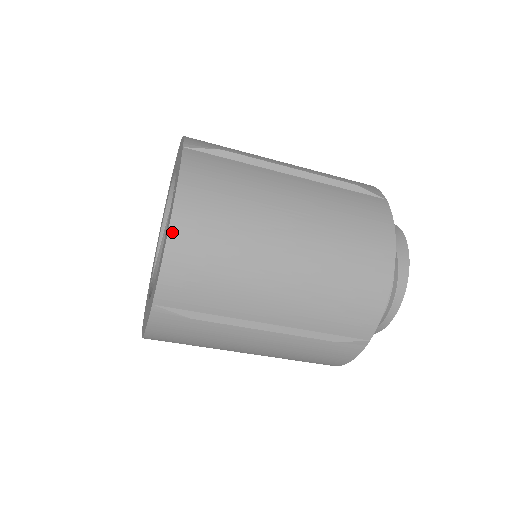
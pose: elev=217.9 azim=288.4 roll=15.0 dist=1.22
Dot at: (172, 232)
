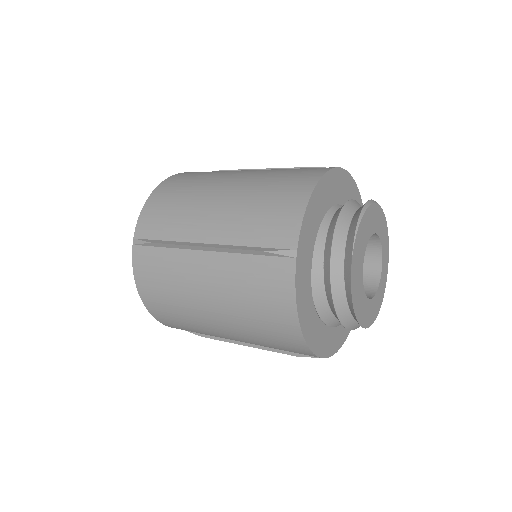
Dot at: (151, 312)
